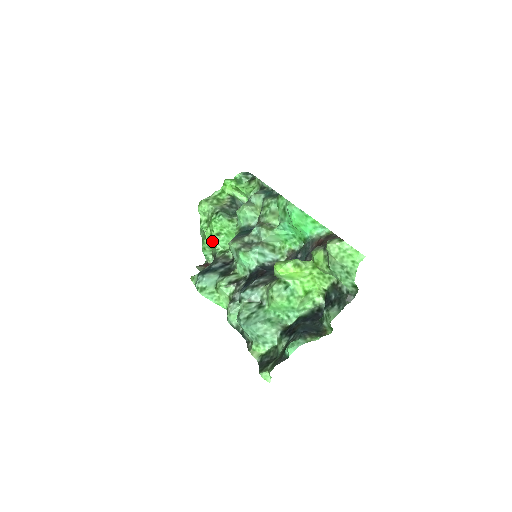
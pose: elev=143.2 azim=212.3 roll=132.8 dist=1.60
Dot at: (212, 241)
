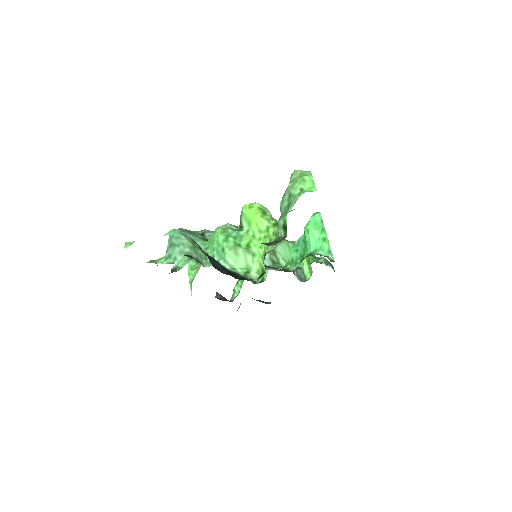
Dot at: occluded
